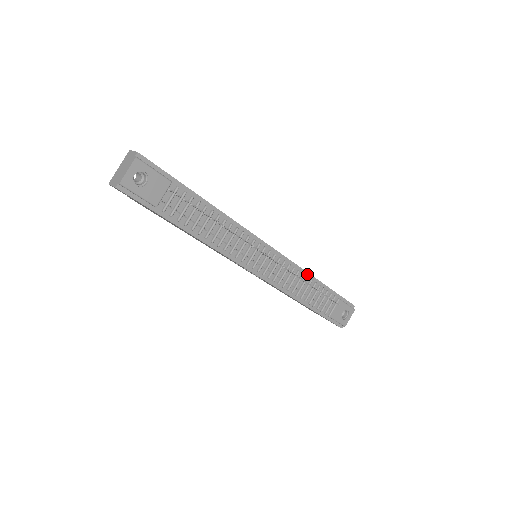
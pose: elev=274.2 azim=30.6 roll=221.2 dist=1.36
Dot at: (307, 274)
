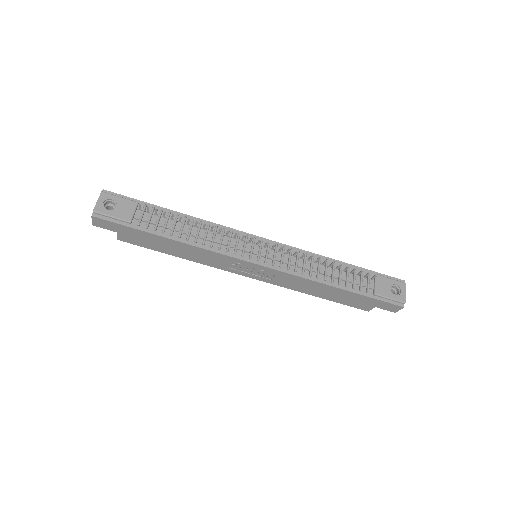
Dot at: (318, 256)
